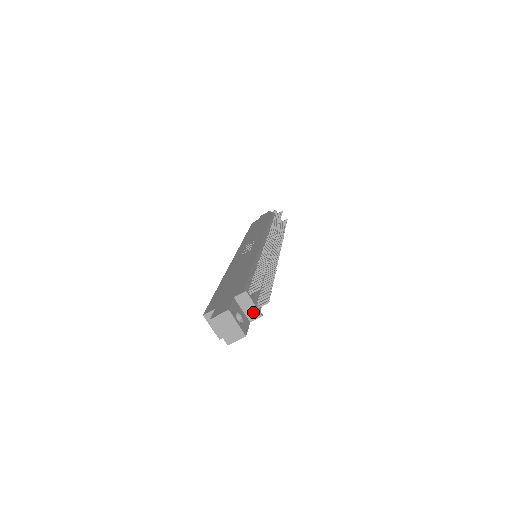
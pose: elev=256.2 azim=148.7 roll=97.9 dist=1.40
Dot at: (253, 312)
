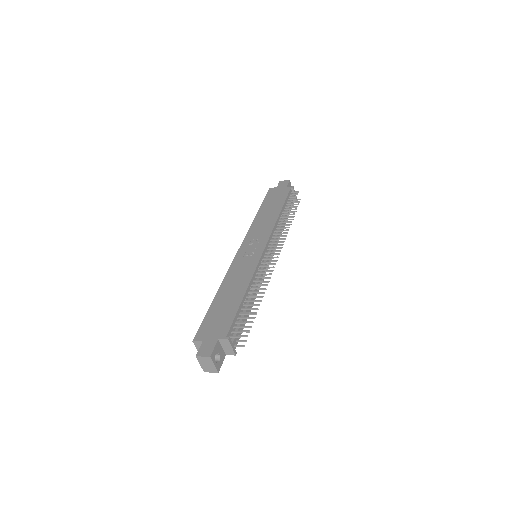
Dot at: (230, 351)
